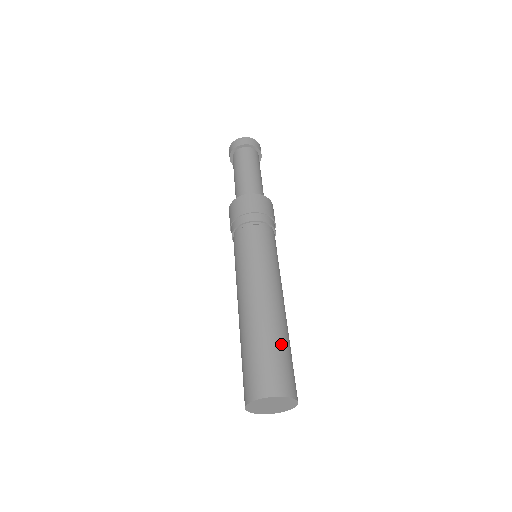
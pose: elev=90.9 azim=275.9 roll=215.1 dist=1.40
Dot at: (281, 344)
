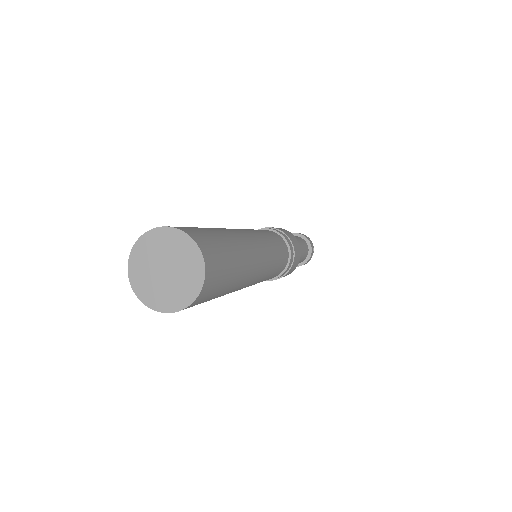
Dot at: (228, 240)
